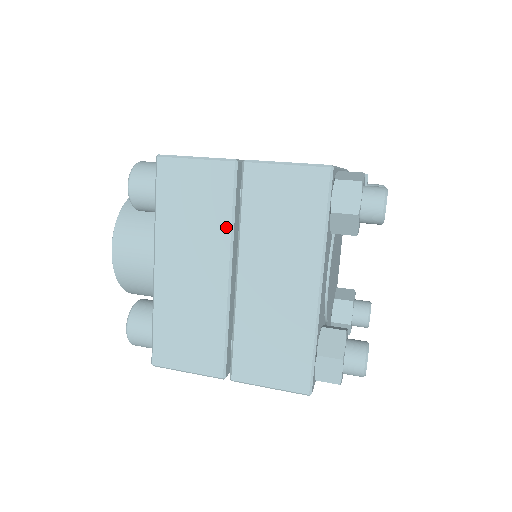
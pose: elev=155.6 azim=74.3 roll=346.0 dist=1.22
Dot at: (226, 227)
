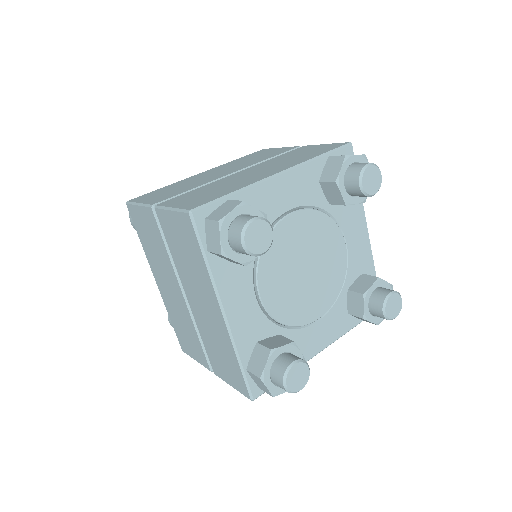
Dot at: (261, 161)
